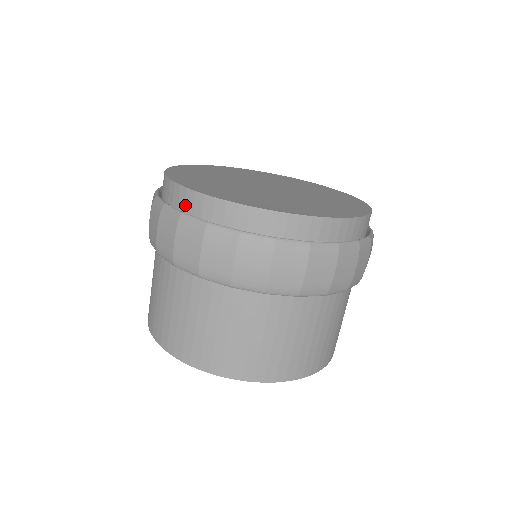
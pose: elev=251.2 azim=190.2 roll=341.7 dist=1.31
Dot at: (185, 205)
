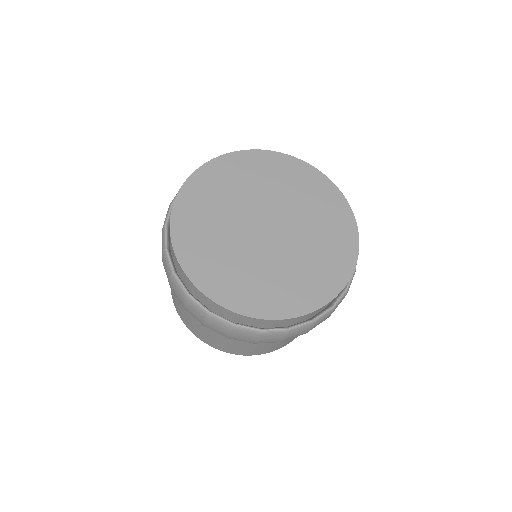
Dot at: (177, 265)
